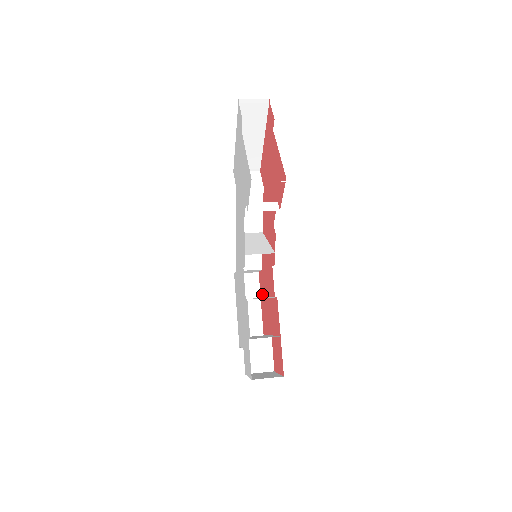
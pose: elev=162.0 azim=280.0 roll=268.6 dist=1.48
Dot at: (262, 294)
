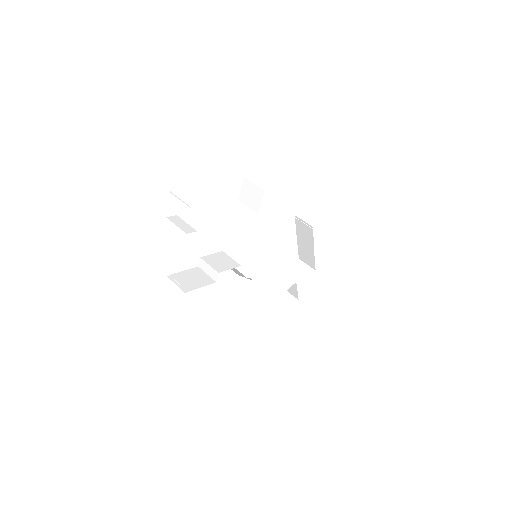
Dot at: occluded
